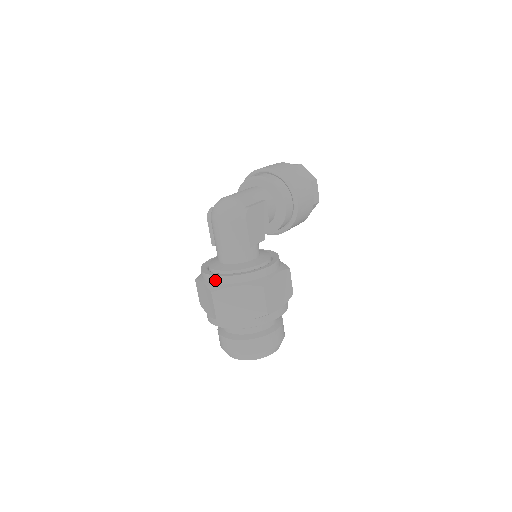
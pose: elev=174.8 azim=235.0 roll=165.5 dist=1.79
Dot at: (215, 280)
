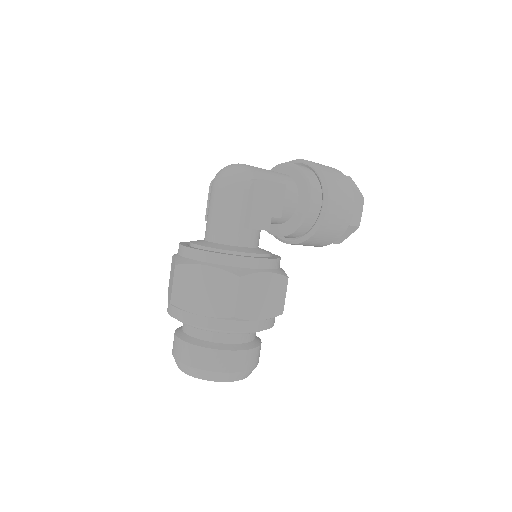
Dot at: (187, 253)
